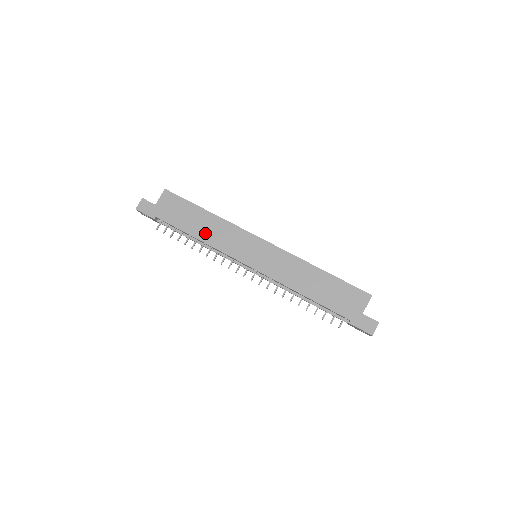
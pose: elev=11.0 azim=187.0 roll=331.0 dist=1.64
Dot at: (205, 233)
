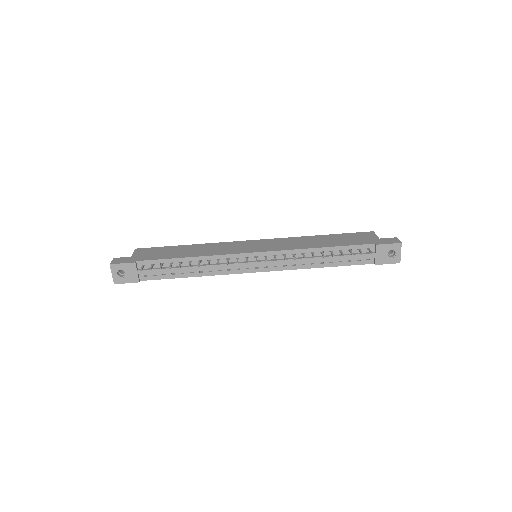
Dot at: (197, 253)
